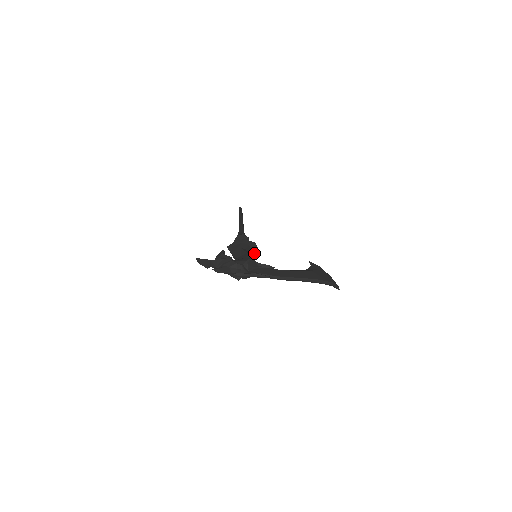
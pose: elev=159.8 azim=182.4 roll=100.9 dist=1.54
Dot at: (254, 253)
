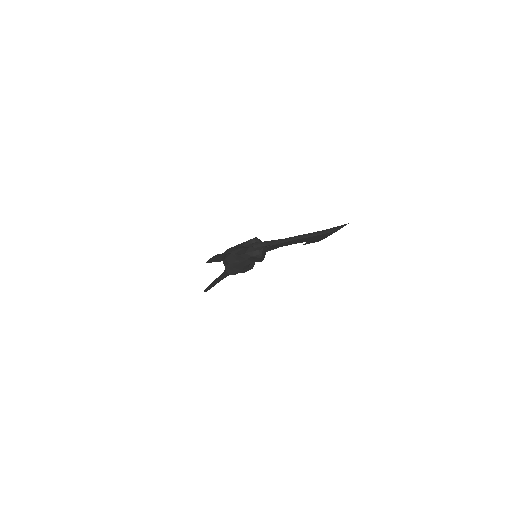
Dot at: occluded
